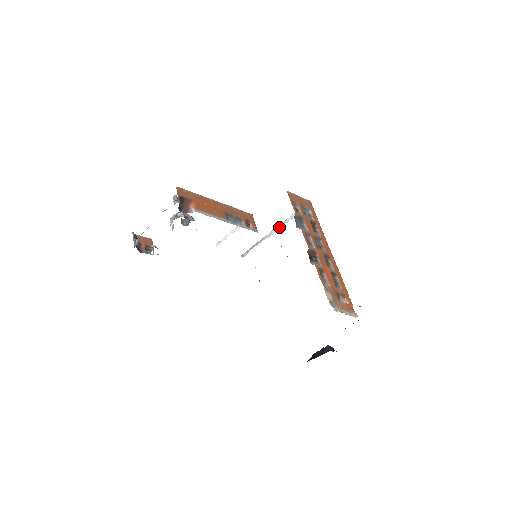
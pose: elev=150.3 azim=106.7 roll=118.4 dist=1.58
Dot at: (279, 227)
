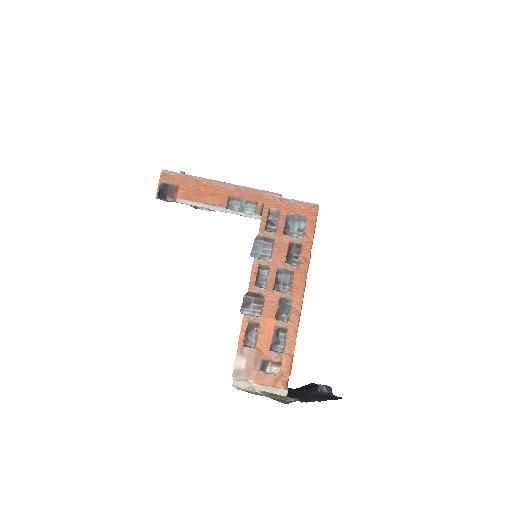
Dot at: occluded
